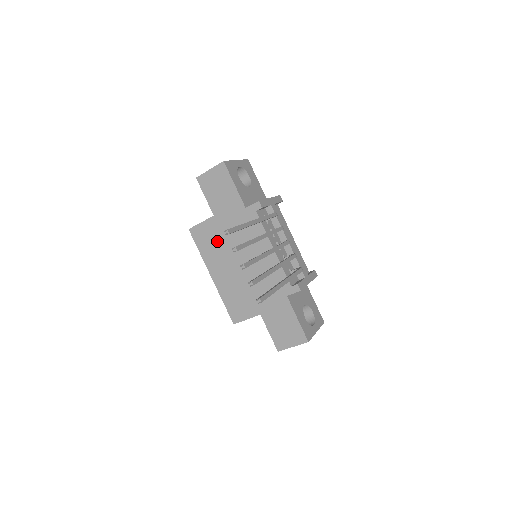
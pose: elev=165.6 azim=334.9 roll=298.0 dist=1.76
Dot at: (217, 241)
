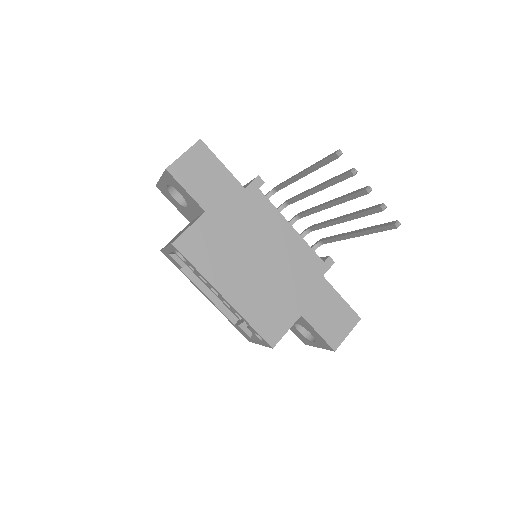
Dot at: (219, 244)
